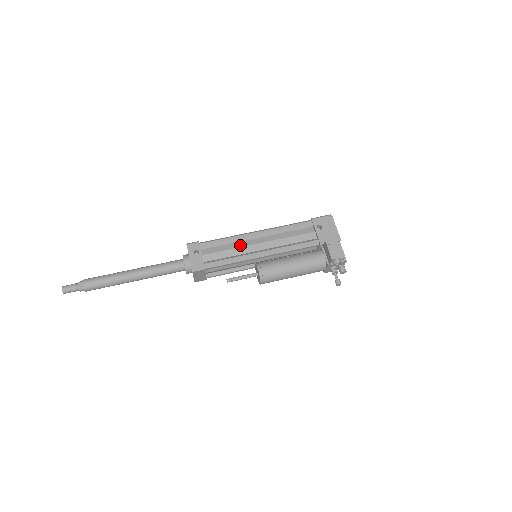
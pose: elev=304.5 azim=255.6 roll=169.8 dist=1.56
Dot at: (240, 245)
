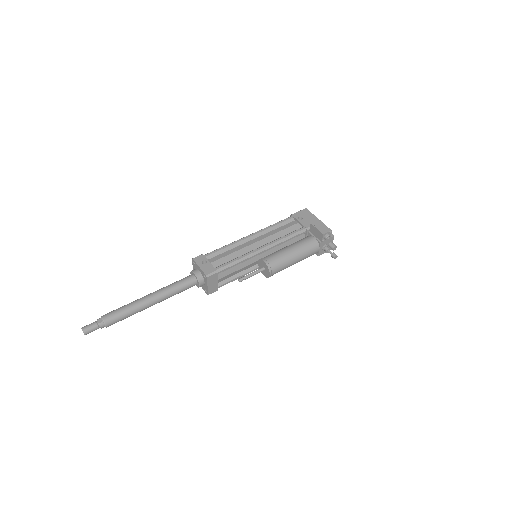
Dot at: (240, 248)
